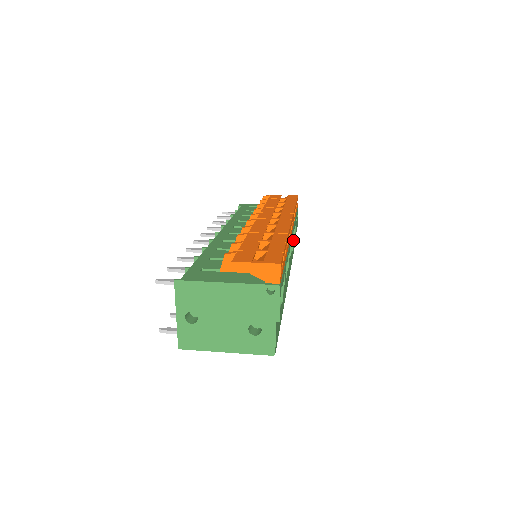
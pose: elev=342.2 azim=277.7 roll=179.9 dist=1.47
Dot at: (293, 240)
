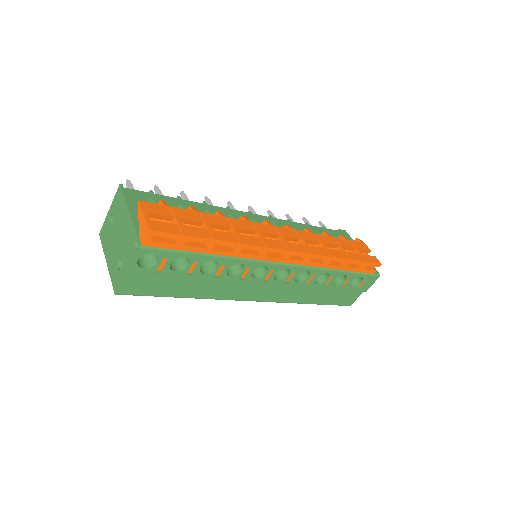
Dot at: (305, 280)
